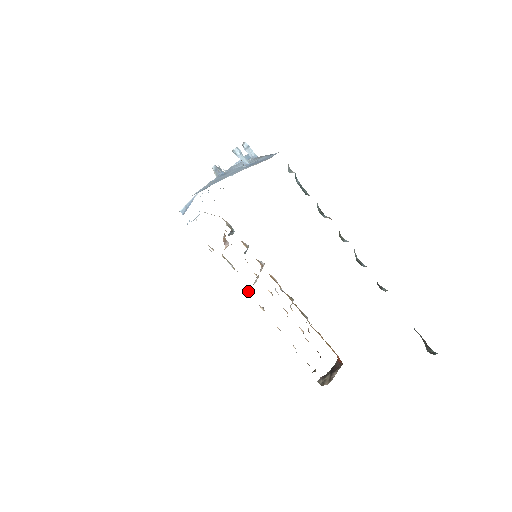
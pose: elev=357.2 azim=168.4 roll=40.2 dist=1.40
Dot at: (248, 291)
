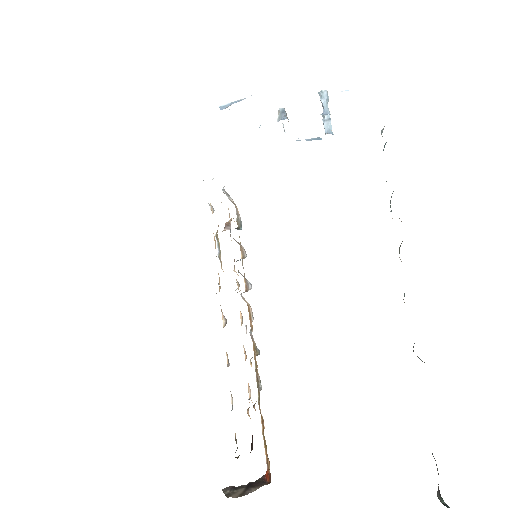
Dot at: occluded
